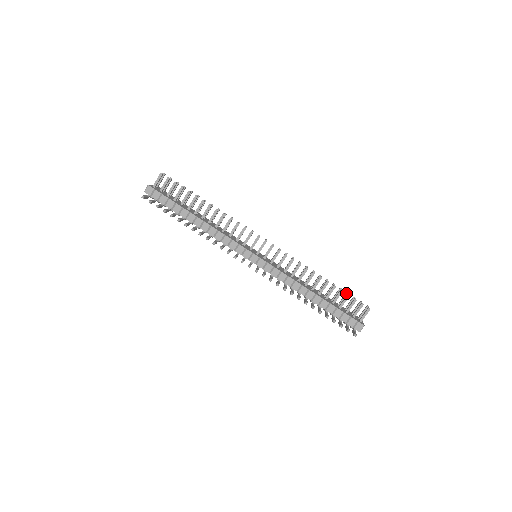
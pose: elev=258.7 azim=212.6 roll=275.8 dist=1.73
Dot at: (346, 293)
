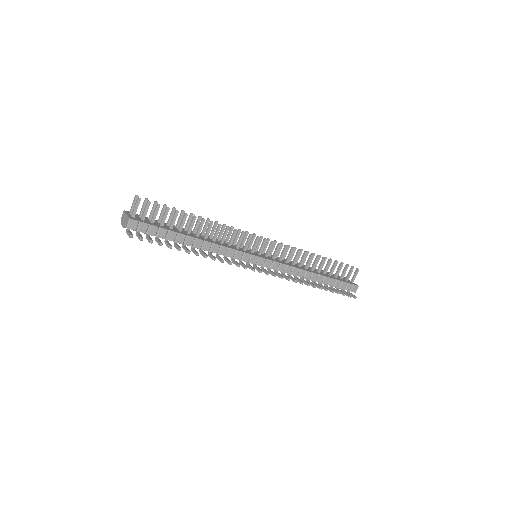
Dot at: occluded
